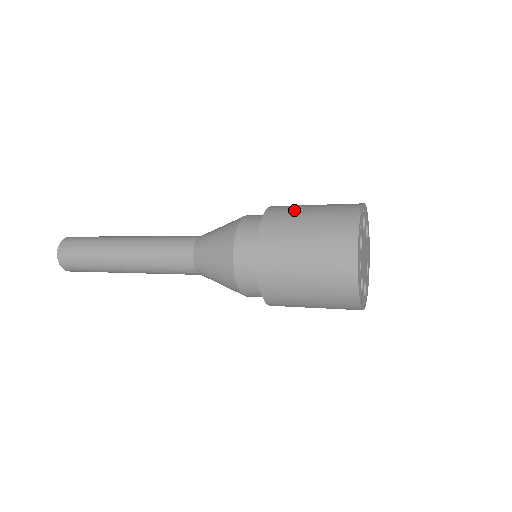
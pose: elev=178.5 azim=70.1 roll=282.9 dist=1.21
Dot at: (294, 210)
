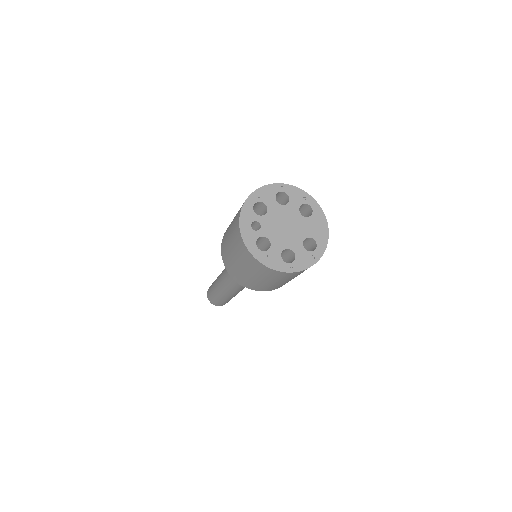
Dot at: occluded
